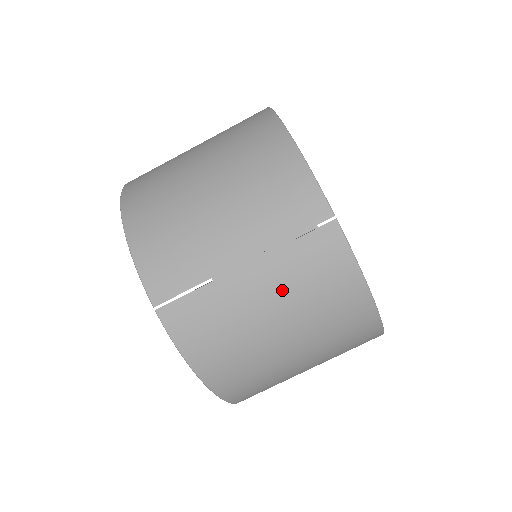
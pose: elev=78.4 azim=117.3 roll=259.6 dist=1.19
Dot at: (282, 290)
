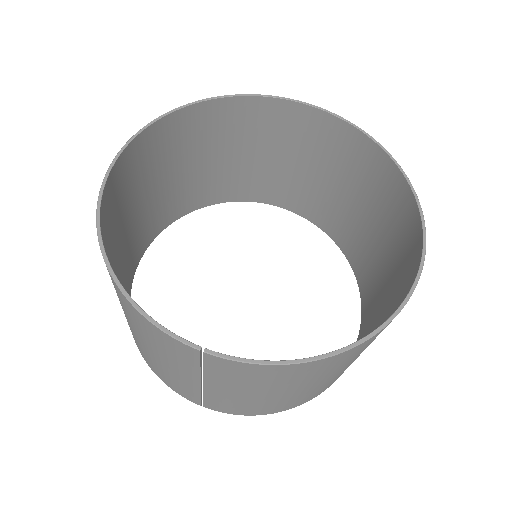
Dot at: (244, 388)
